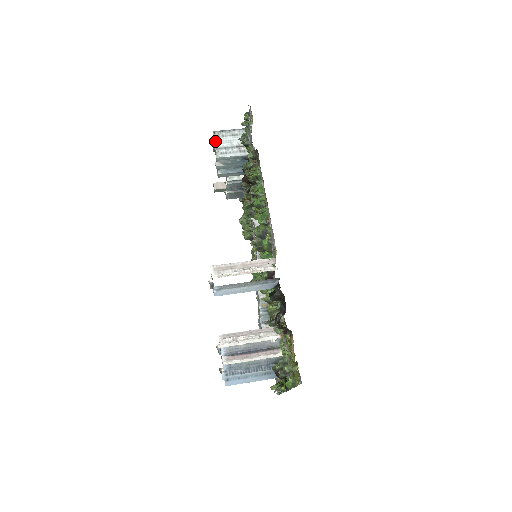
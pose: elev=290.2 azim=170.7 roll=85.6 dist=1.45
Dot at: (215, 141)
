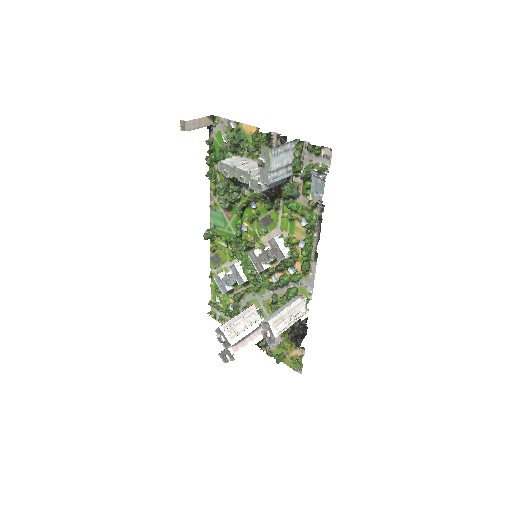
Dot at: (271, 162)
